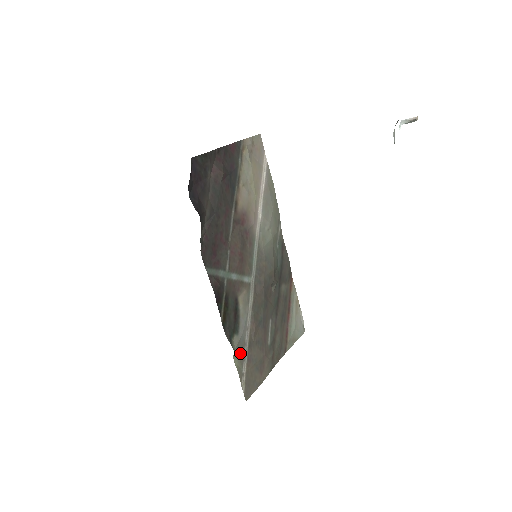
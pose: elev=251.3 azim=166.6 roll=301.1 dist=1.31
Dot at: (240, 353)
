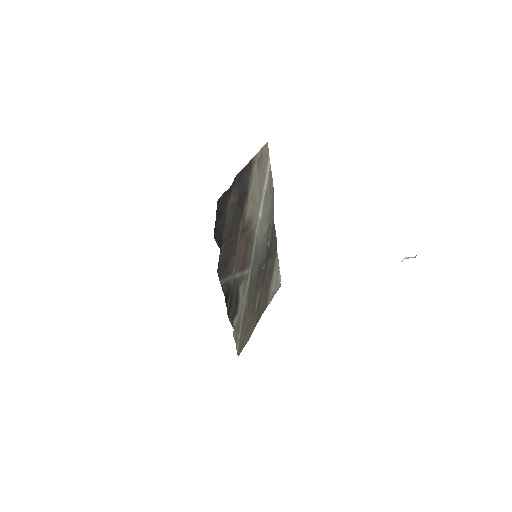
Dot at: (237, 328)
